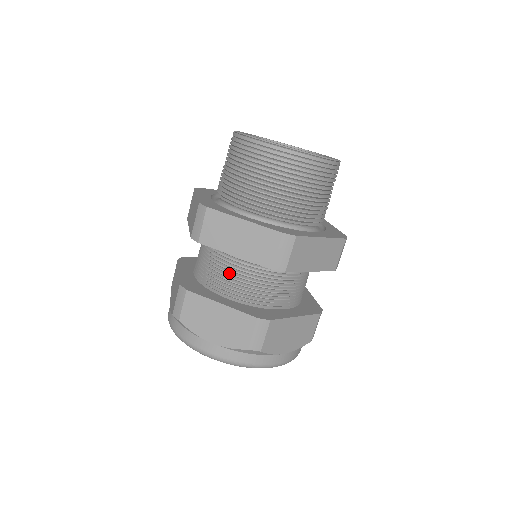
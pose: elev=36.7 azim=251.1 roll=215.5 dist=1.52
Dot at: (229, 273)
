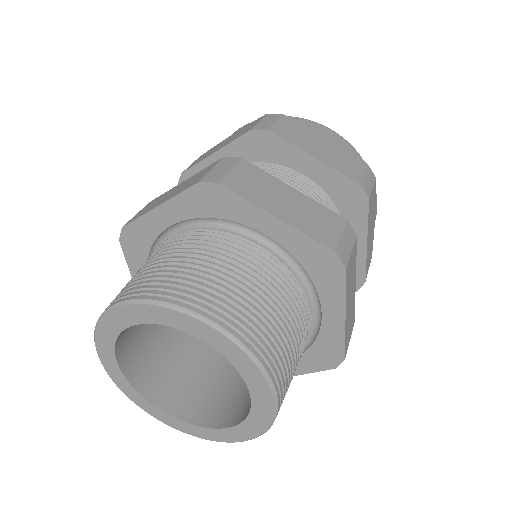
Dot at: occluded
